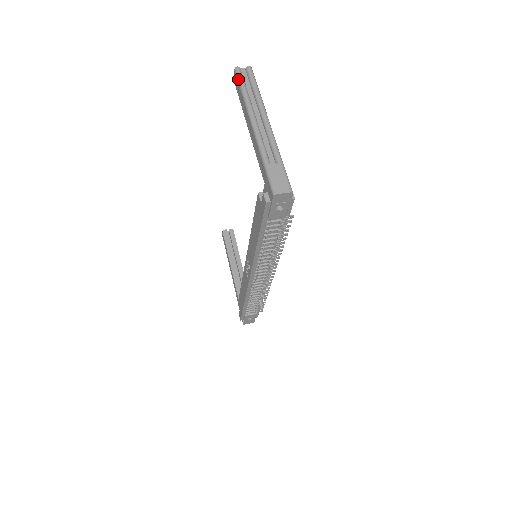
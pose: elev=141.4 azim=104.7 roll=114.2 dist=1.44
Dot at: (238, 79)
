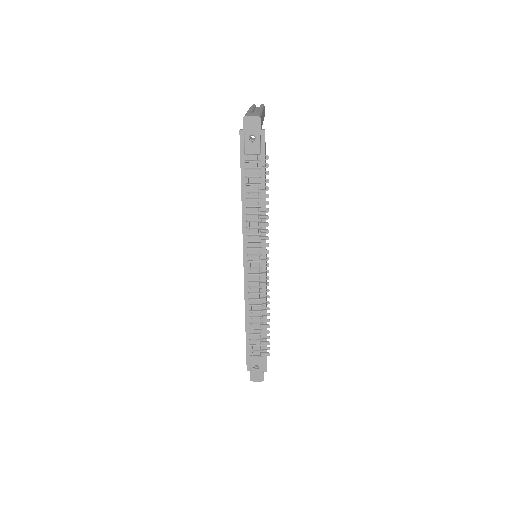
Dot at: occluded
